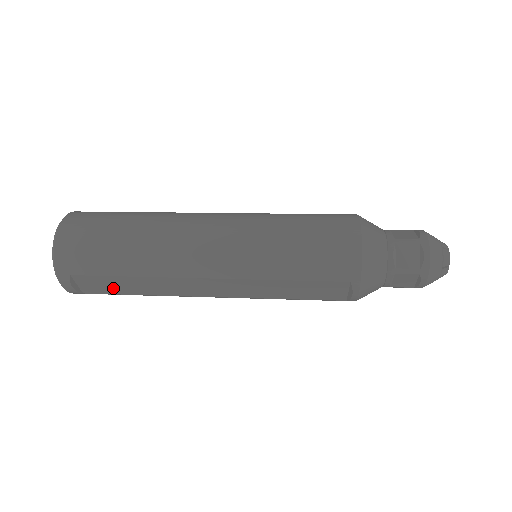
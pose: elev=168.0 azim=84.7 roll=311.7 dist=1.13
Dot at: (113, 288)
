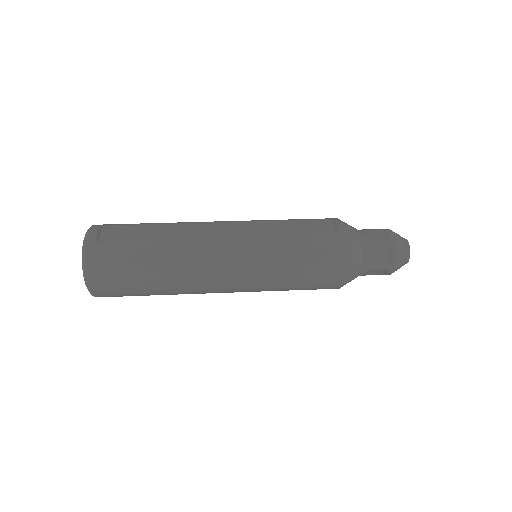
Dot at: occluded
